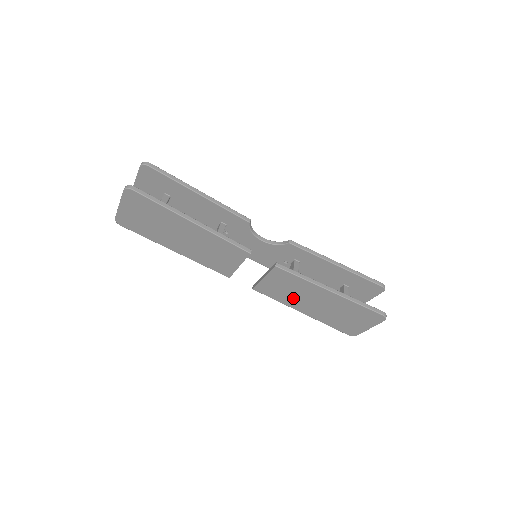
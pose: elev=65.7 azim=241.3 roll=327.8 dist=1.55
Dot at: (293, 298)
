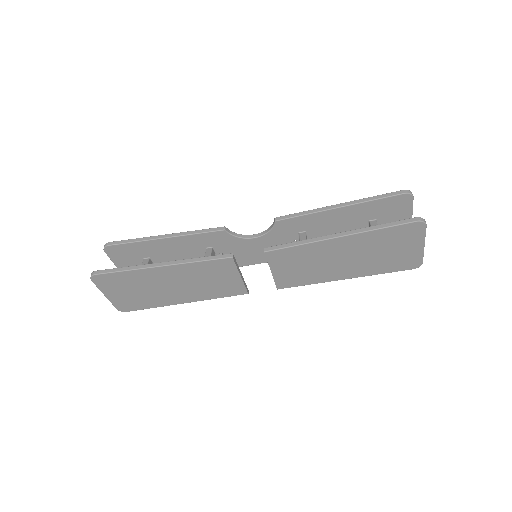
Dot at: (318, 271)
